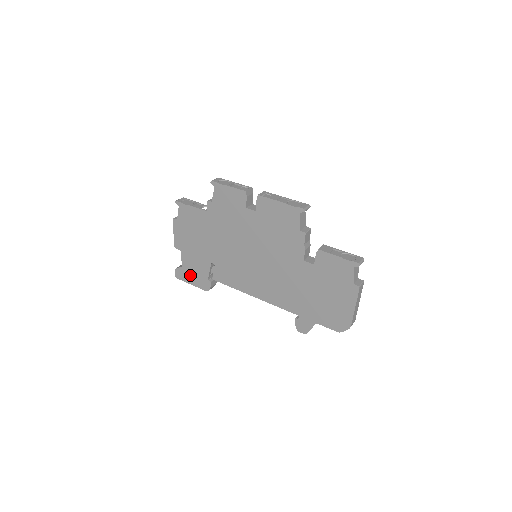
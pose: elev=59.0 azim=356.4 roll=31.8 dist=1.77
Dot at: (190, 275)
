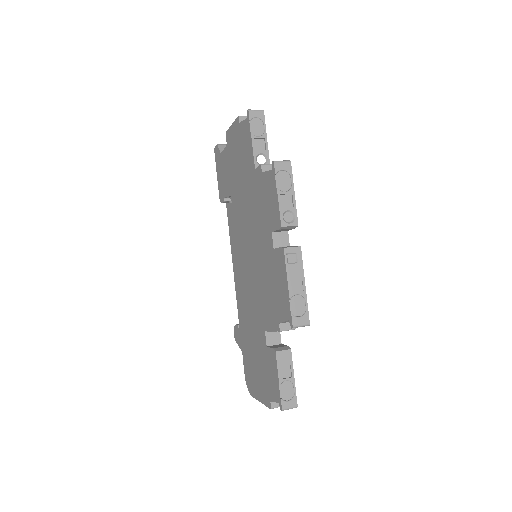
Dot at: (220, 169)
